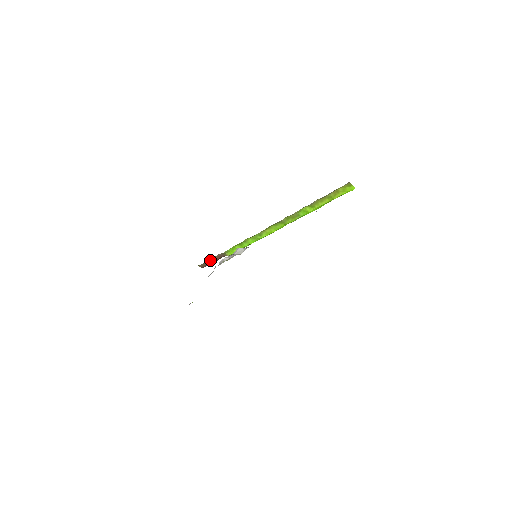
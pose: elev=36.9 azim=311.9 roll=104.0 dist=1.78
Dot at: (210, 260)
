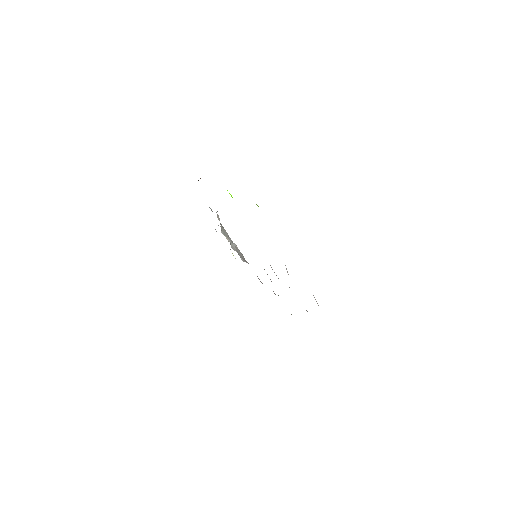
Dot at: occluded
